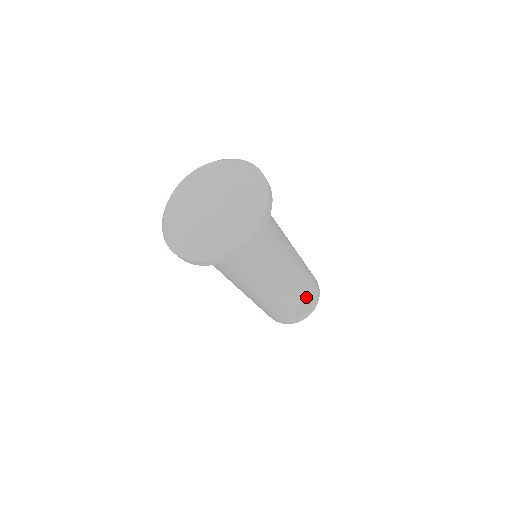
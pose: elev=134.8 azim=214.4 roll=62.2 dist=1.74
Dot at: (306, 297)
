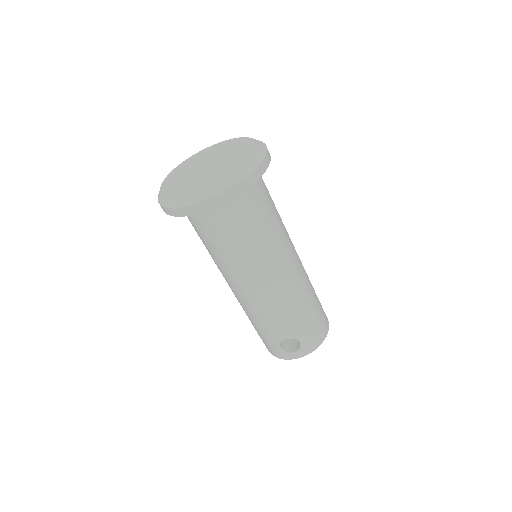
Dot at: (294, 331)
